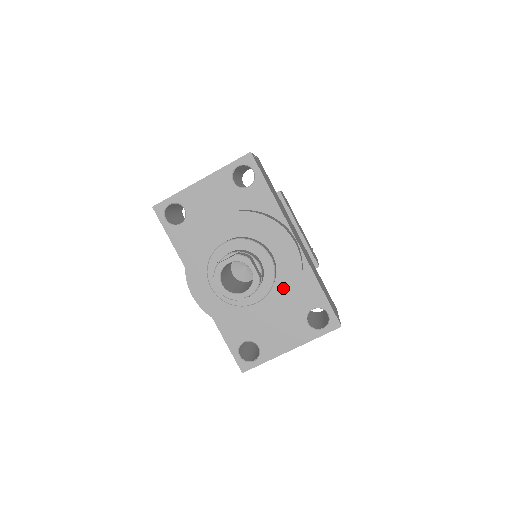
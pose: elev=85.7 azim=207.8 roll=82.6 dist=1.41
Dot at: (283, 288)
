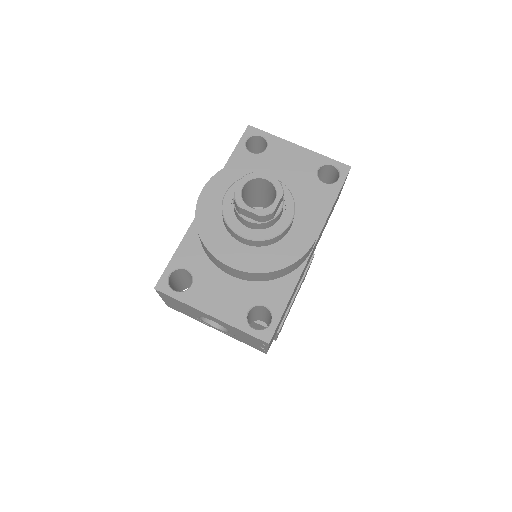
Dot at: (270, 256)
